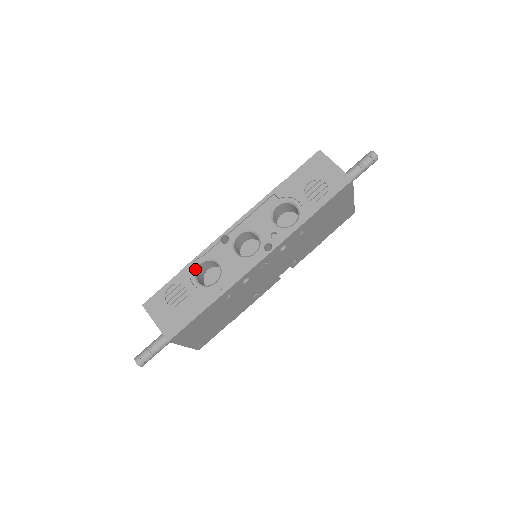
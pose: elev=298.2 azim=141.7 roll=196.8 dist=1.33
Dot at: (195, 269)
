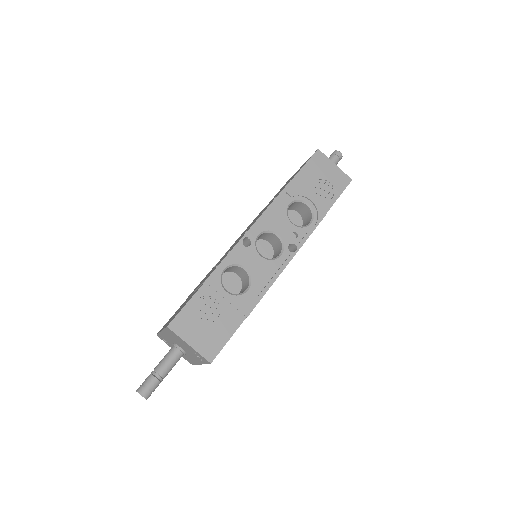
Dot at: (221, 277)
